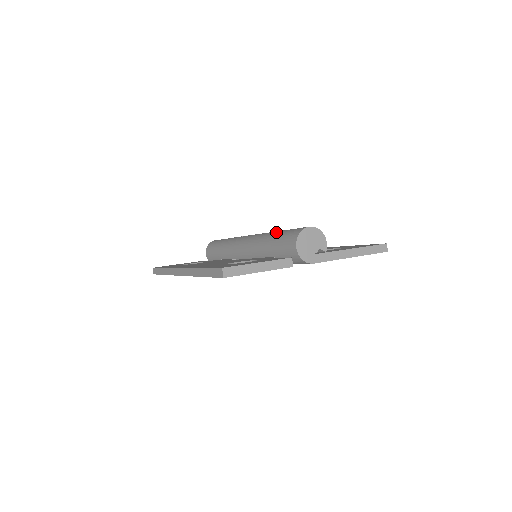
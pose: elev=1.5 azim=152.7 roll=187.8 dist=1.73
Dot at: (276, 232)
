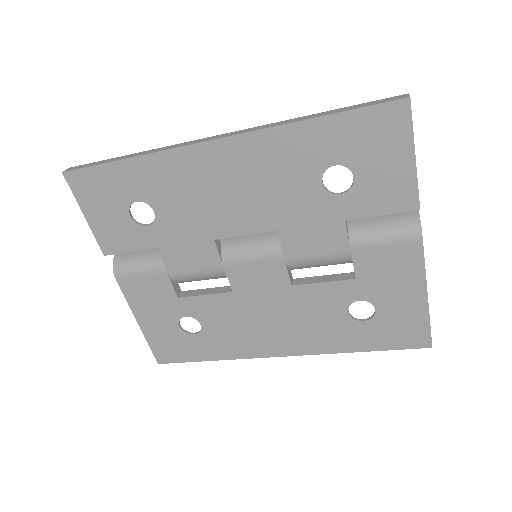
Dot at: occluded
